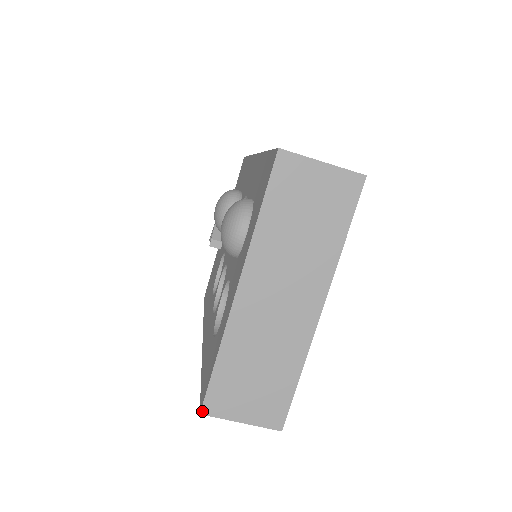
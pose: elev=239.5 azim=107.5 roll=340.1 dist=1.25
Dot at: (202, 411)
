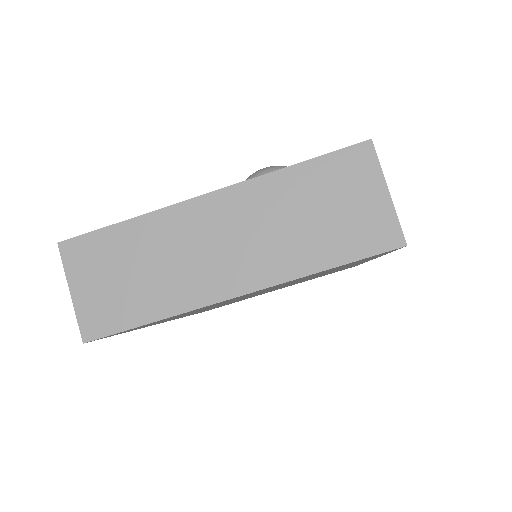
Dot at: (62, 243)
